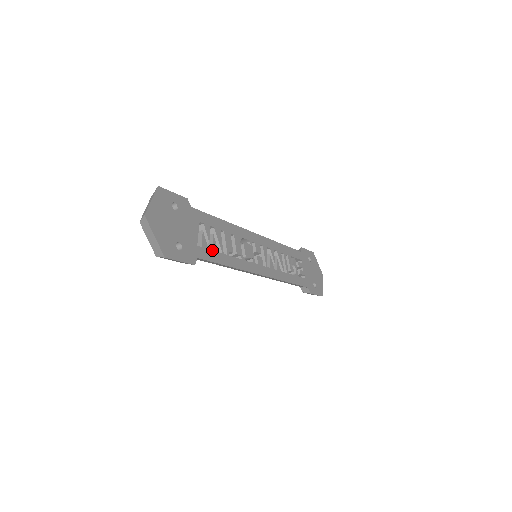
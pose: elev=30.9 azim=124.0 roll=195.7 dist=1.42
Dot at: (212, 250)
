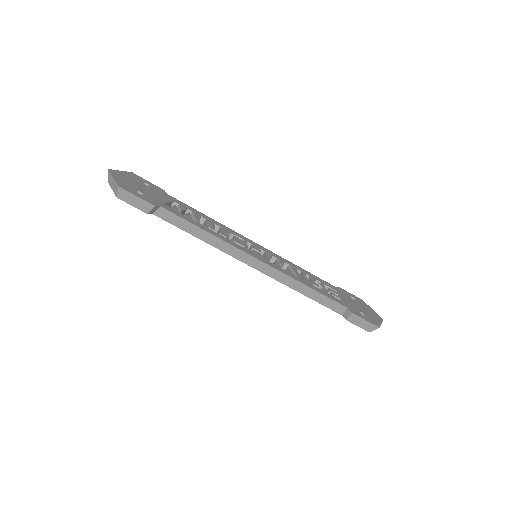
Dot at: (184, 215)
